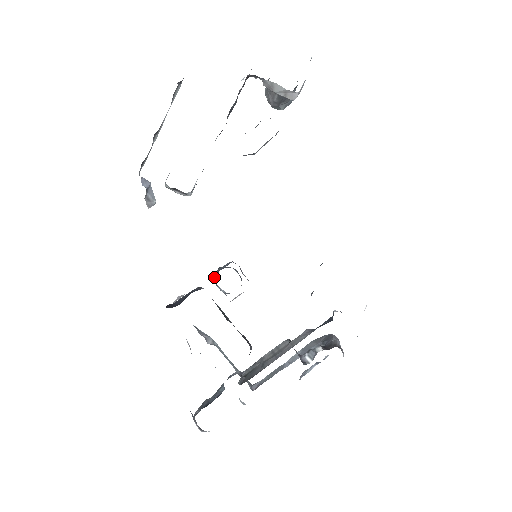
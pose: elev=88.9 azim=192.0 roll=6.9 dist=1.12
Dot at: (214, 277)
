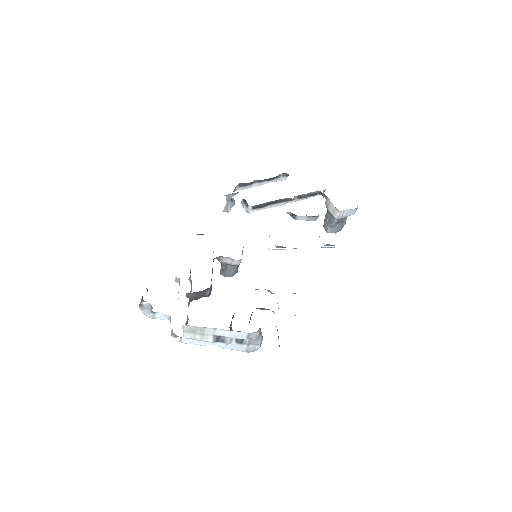
Dot at: occluded
